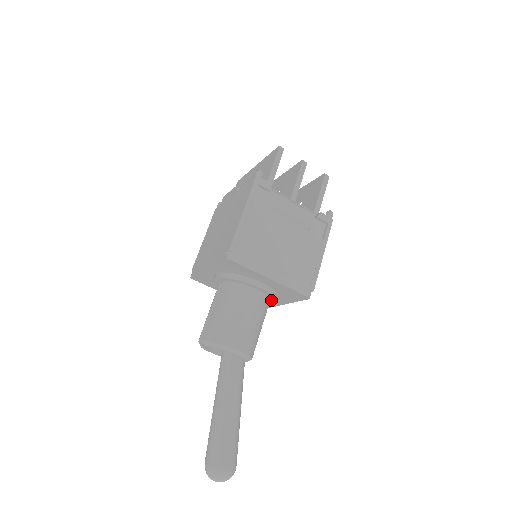
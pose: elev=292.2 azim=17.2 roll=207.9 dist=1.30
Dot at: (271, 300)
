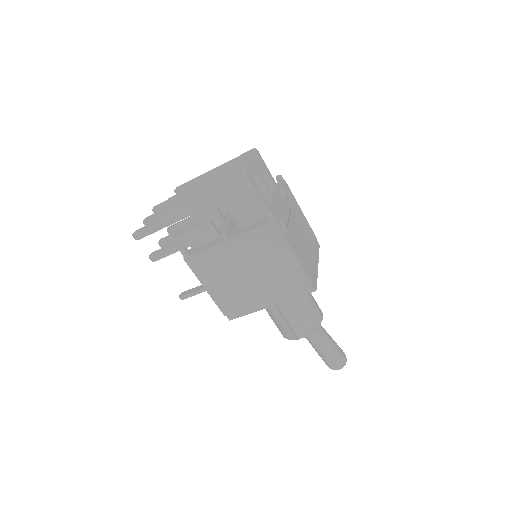
Dot at: occluded
